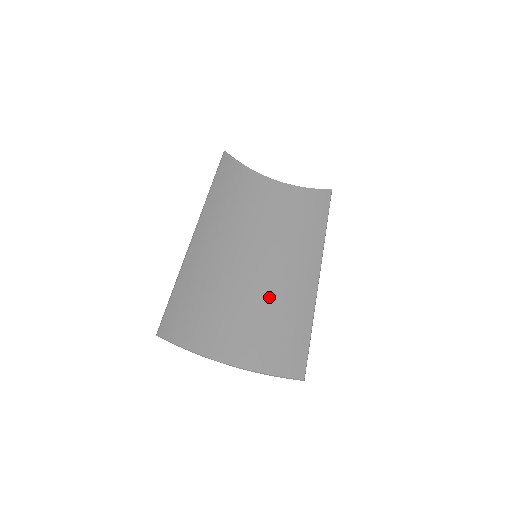
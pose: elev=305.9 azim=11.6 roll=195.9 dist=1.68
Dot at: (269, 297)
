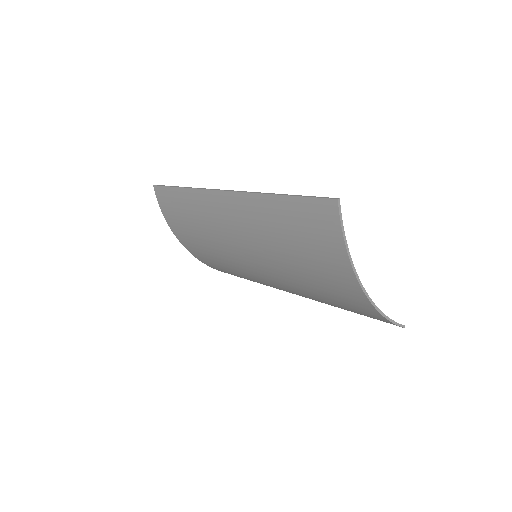
Dot at: occluded
